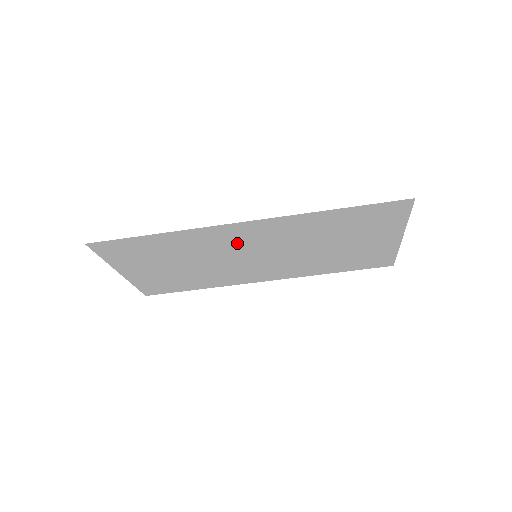
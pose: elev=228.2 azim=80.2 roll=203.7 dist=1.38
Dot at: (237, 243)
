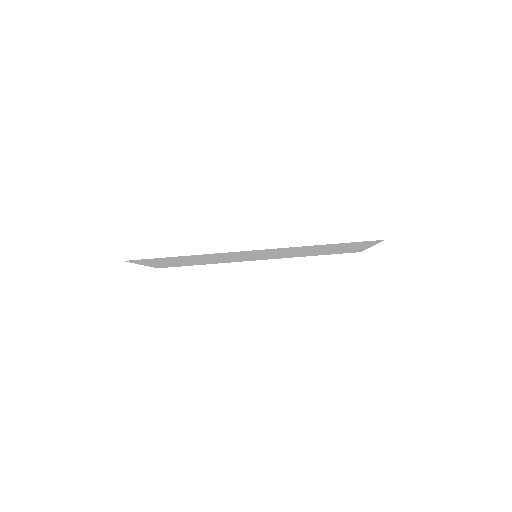
Dot at: (244, 254)
